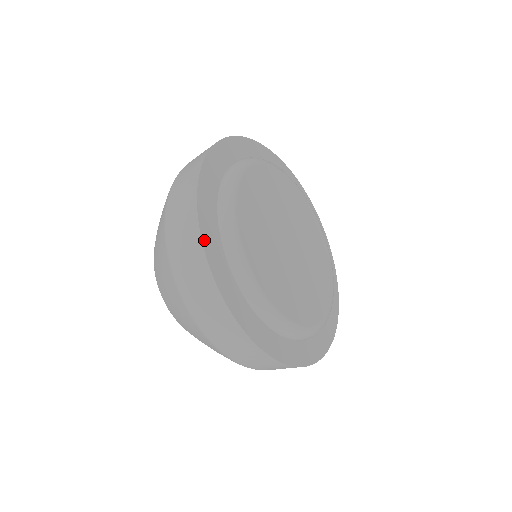
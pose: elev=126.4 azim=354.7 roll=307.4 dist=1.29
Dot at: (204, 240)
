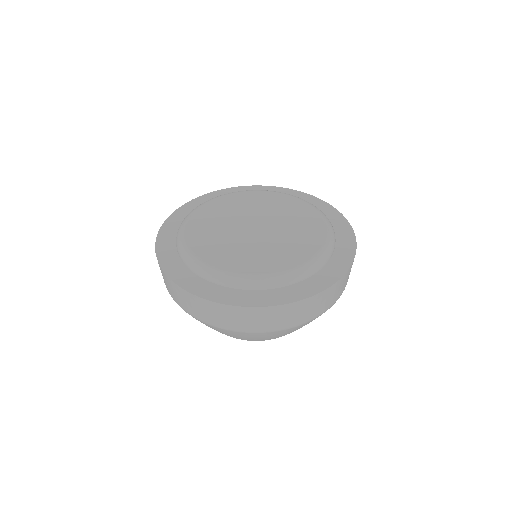
Dot at: (224, 302)
